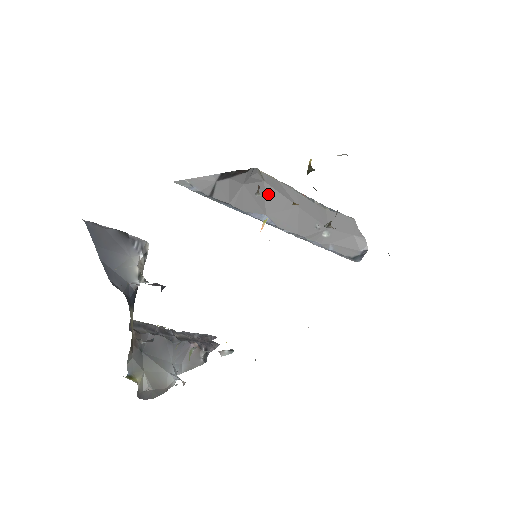
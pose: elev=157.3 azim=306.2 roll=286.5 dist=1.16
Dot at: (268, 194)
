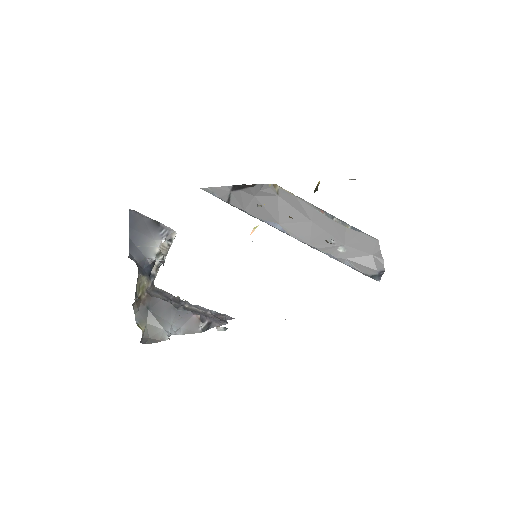
Dot at: (282, 207)
